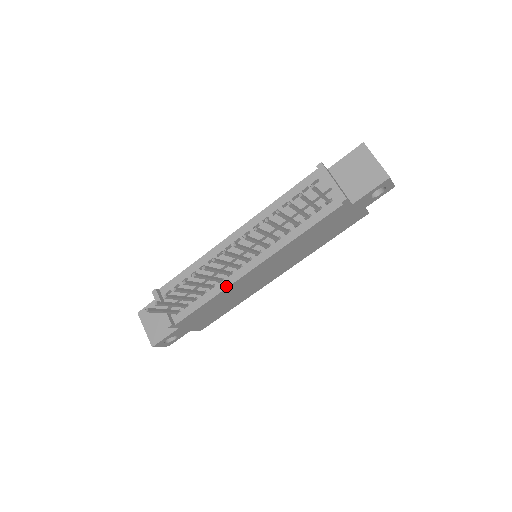
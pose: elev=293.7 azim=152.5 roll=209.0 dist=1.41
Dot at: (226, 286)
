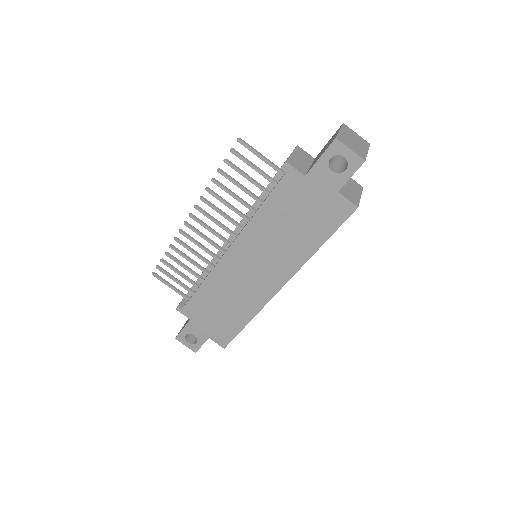
Dot at: (212, 270)
